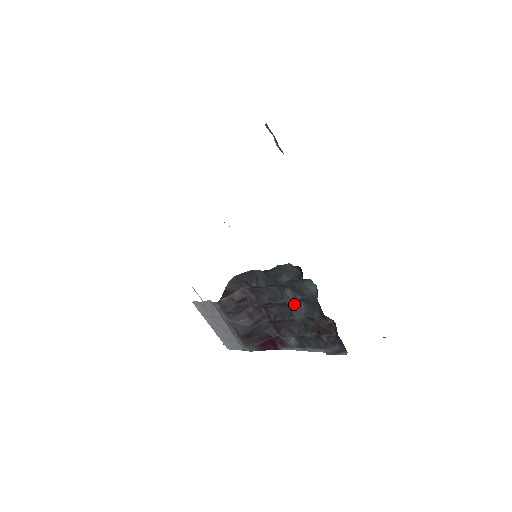
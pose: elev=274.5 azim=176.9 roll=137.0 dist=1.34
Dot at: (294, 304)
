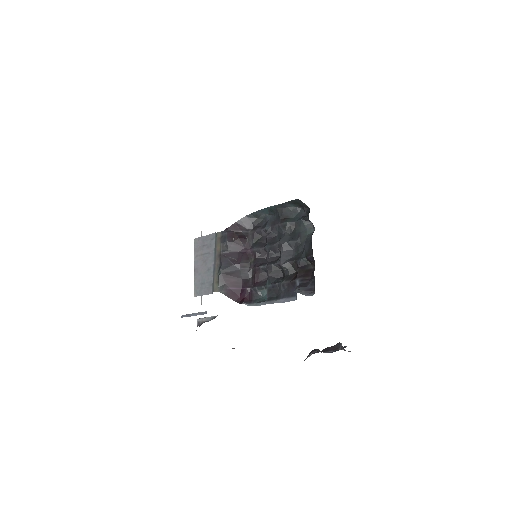
Dot at: (286, 248)
